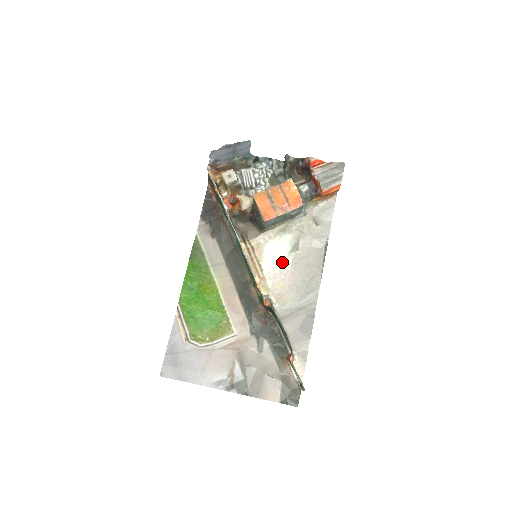
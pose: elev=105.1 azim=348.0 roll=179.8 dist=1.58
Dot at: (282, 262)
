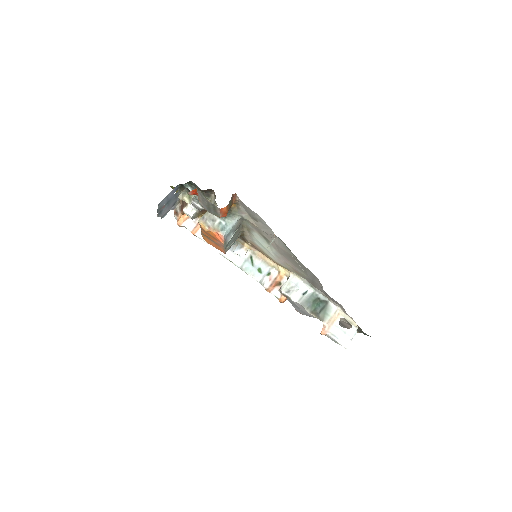
Dot at: (272, 251)
